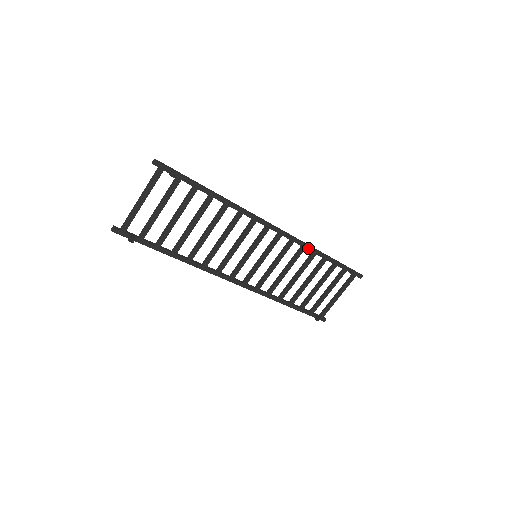
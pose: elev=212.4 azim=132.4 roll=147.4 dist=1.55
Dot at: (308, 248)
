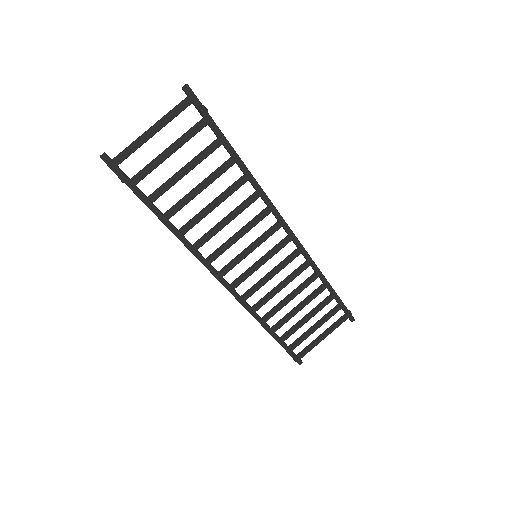
Dot at: (313, 266)
